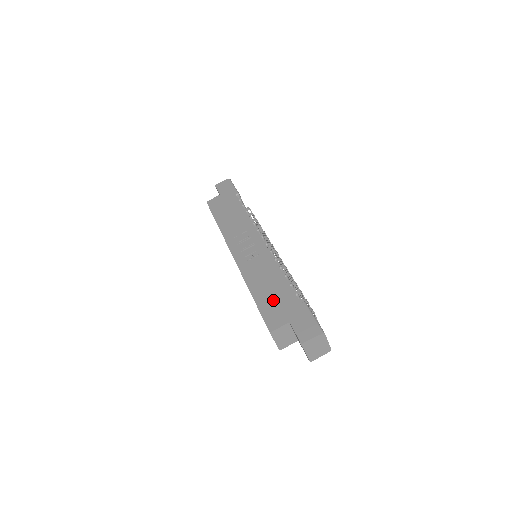
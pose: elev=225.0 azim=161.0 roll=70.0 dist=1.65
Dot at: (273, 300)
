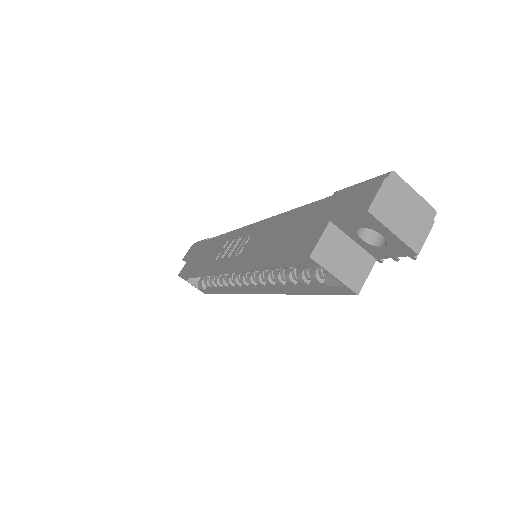
Dot at: (291, 235)
